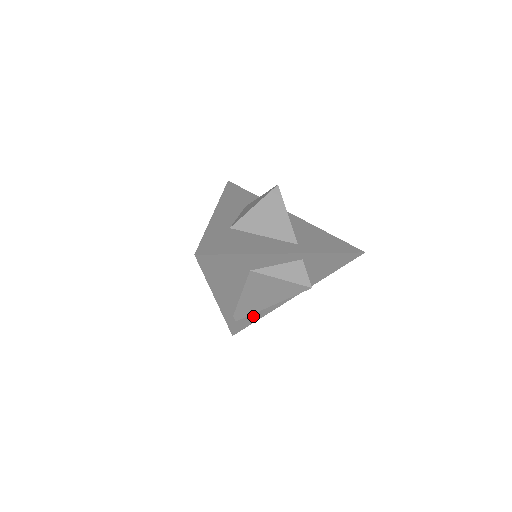
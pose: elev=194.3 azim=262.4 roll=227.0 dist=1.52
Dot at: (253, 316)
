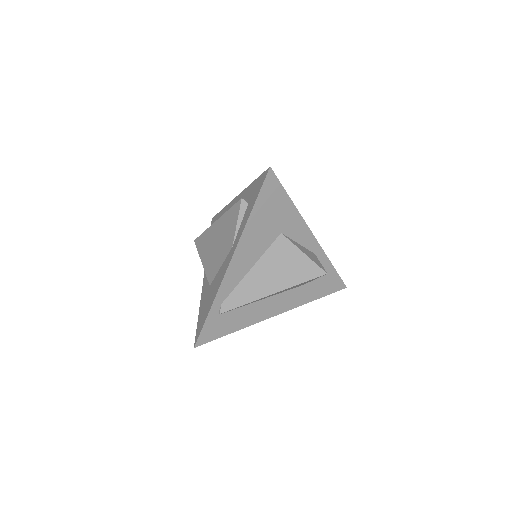
Dot at: (233, 321)
